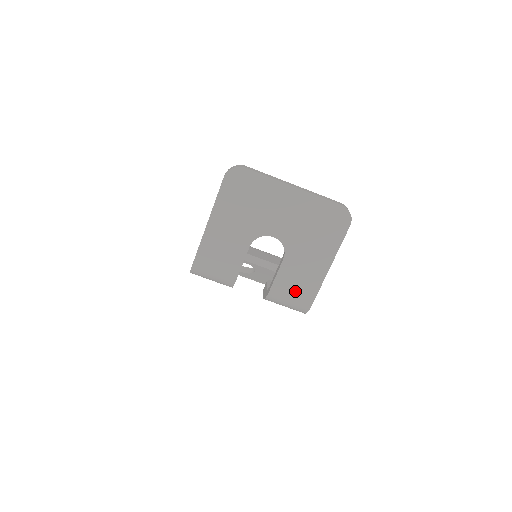
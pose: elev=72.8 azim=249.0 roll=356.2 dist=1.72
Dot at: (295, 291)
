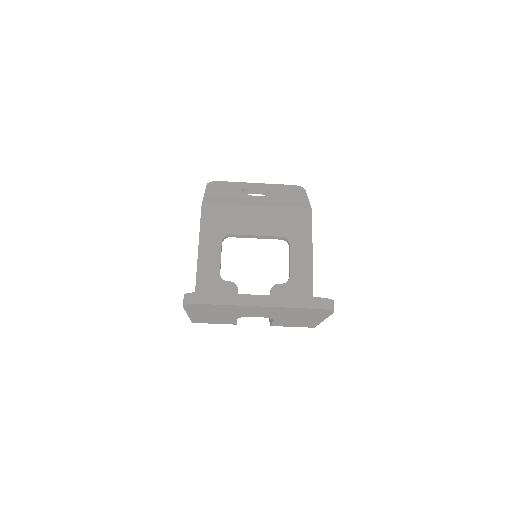
Dot at: (294, 326)
